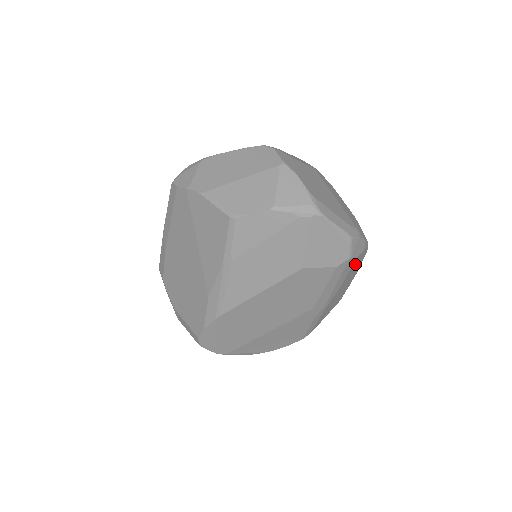
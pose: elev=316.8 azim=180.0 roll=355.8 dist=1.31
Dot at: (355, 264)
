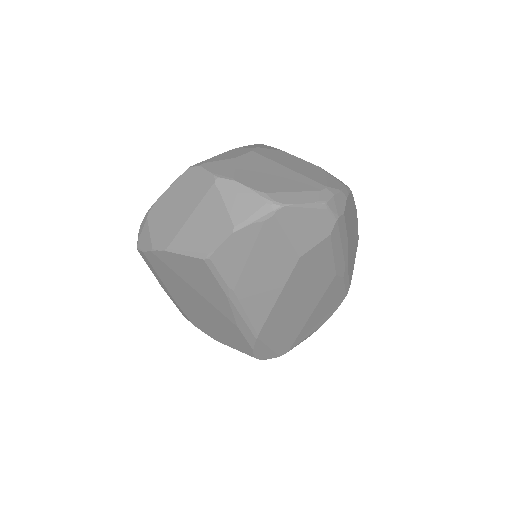
Dot at: (347, 214)
